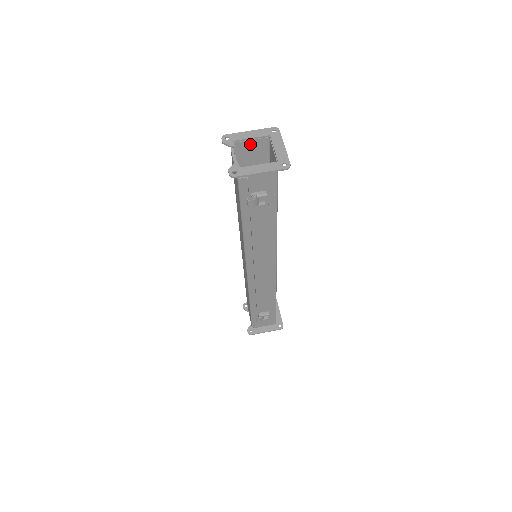
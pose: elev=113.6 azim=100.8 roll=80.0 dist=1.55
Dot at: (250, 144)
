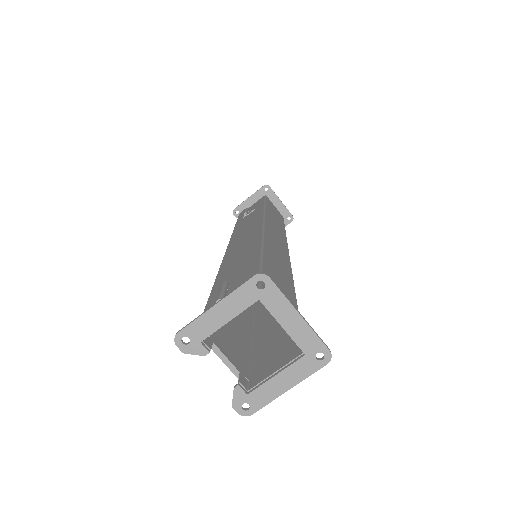
Dot at: occluded
